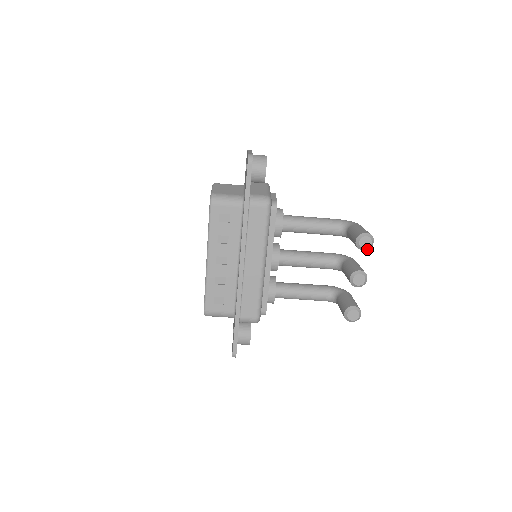
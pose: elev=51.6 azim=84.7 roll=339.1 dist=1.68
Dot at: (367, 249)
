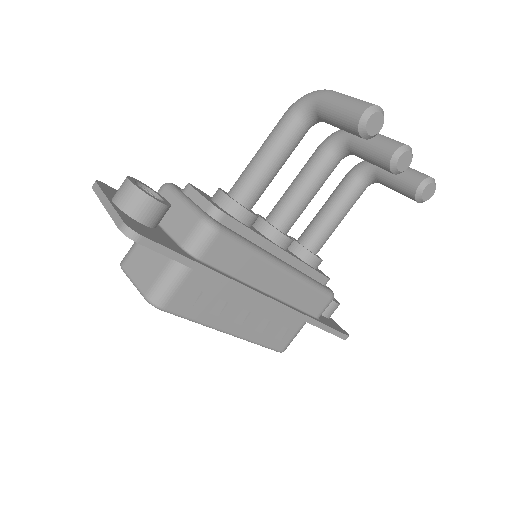
Dot at: (382, 125)
